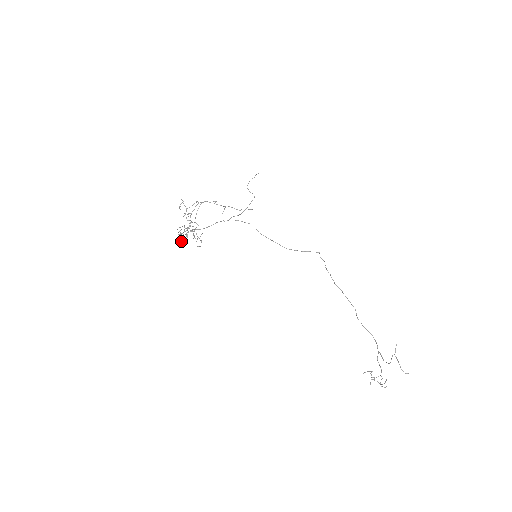
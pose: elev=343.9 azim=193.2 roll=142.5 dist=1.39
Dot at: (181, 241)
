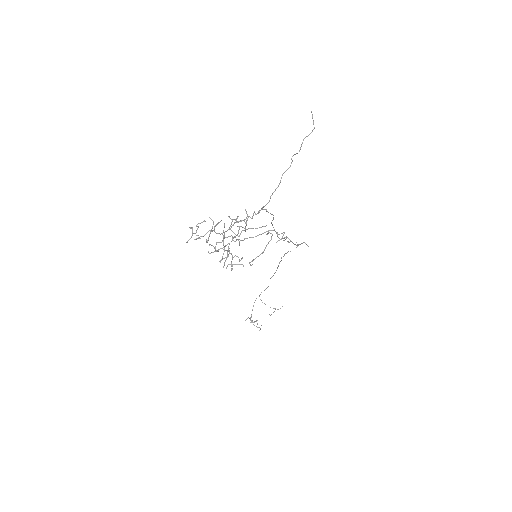
Dot at: (190, 227)
